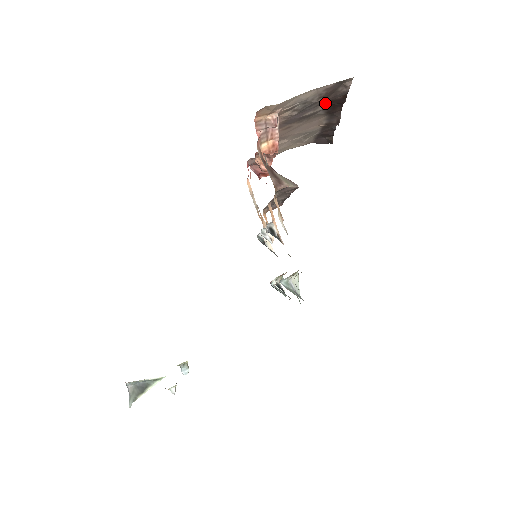
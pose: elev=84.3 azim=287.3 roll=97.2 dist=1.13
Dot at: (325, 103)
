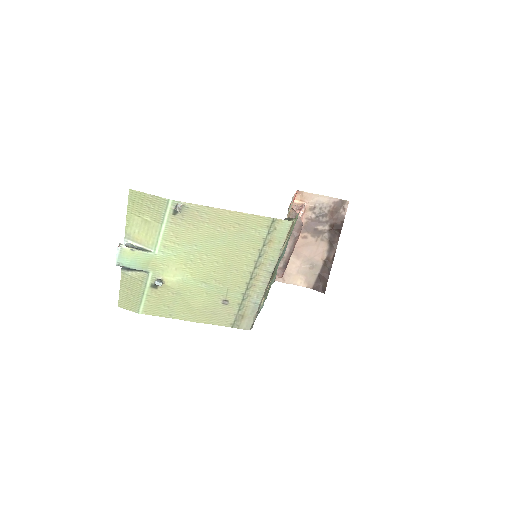
Dot at: (331, 224)
